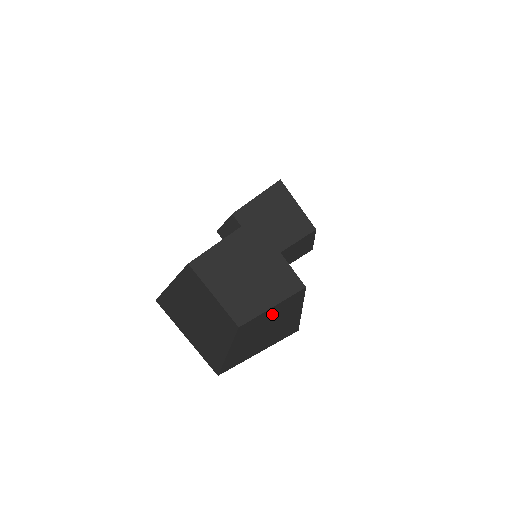
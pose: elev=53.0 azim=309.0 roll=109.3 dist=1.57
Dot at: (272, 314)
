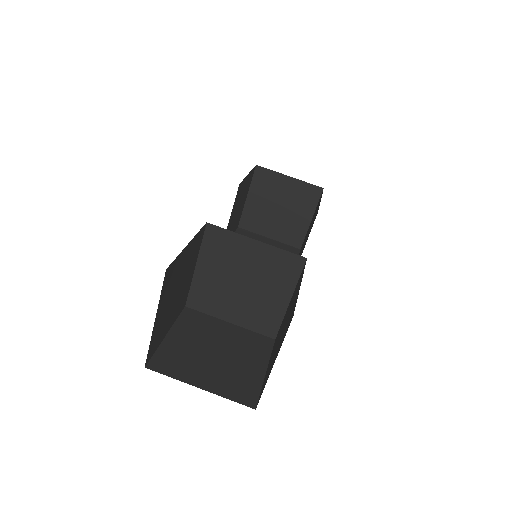
Dot at: occluded
